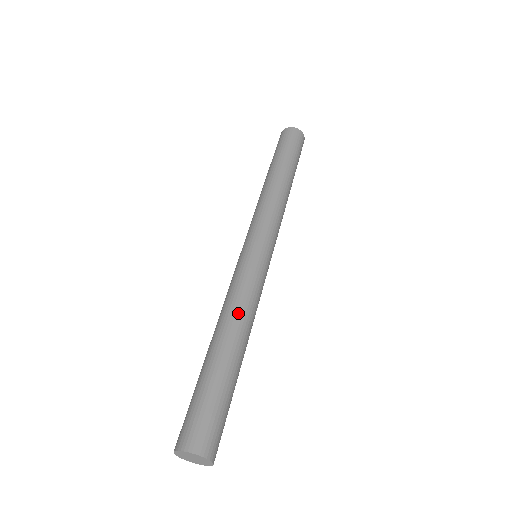
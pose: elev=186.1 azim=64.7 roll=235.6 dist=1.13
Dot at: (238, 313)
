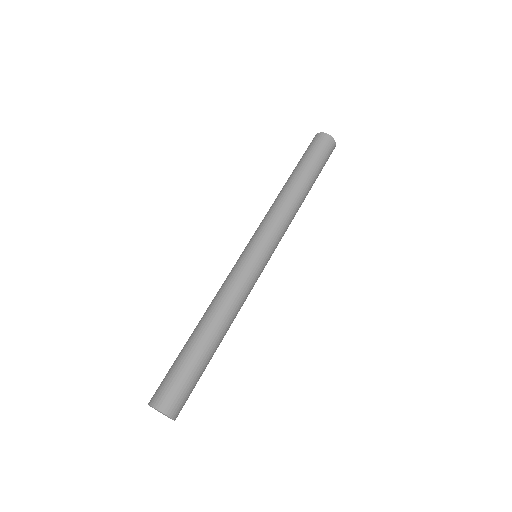
Dot at: (220, 305)
